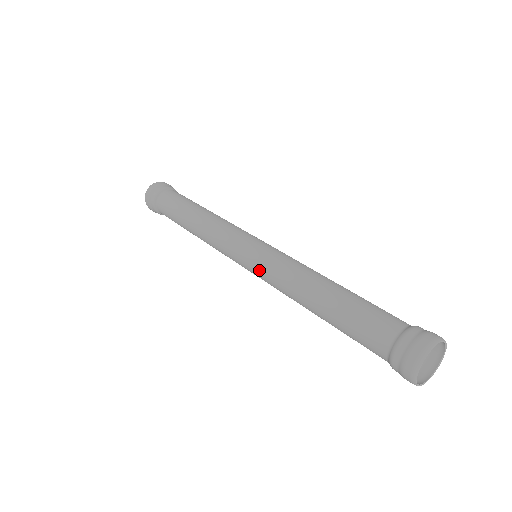
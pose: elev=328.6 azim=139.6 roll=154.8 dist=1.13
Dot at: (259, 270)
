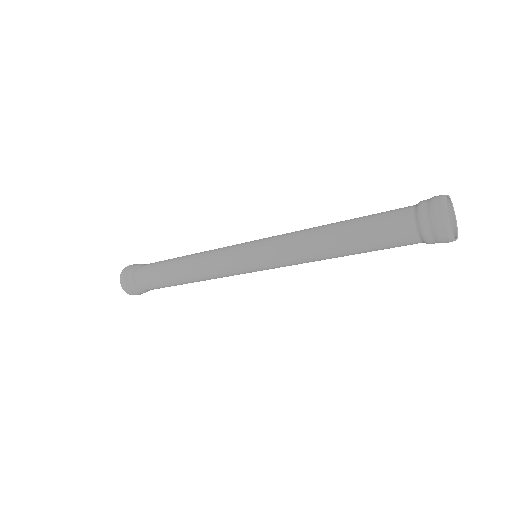
Dot at: (268, 258)
